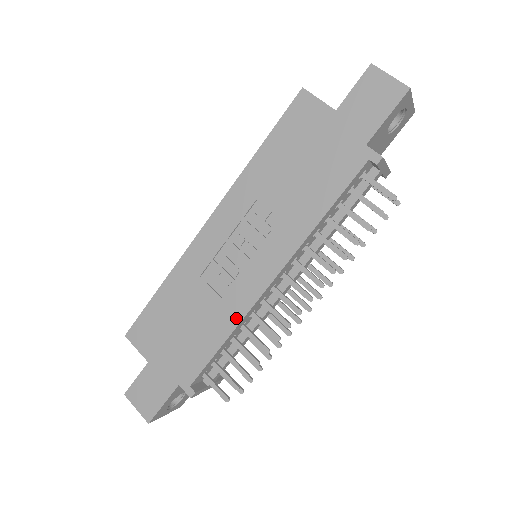
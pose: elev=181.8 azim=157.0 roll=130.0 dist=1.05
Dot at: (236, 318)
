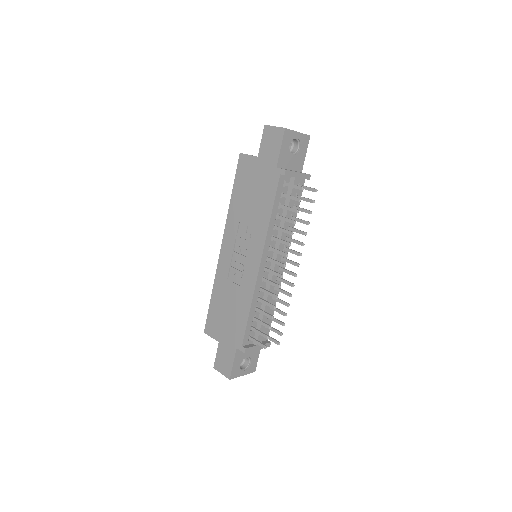
Dot at: (250, 294)
